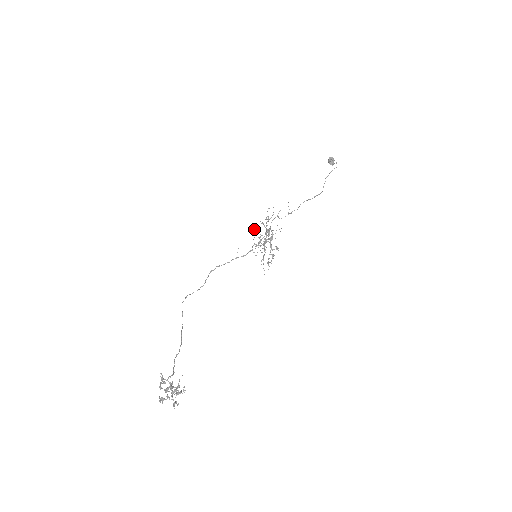
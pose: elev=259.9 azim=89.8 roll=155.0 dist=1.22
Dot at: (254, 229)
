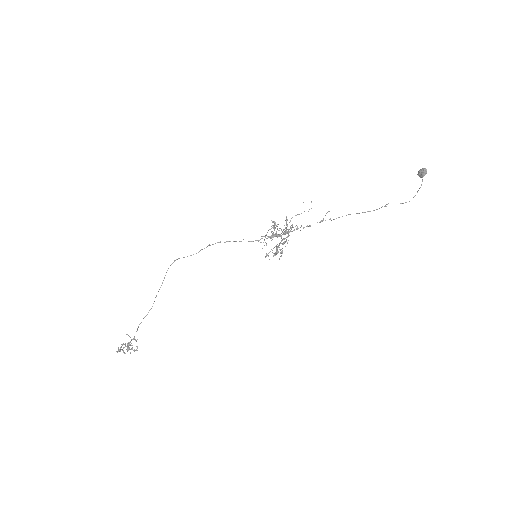
Dot at: (274, 223)
